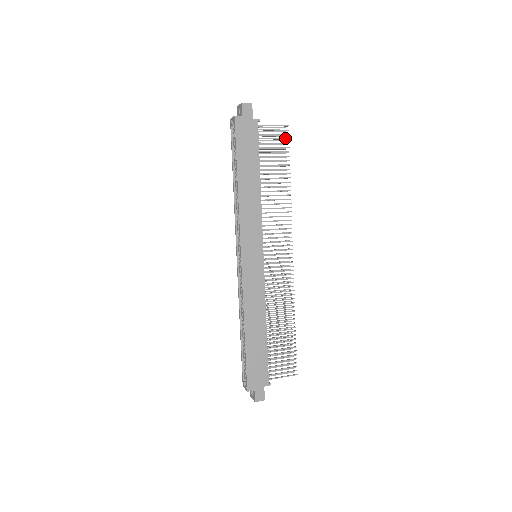
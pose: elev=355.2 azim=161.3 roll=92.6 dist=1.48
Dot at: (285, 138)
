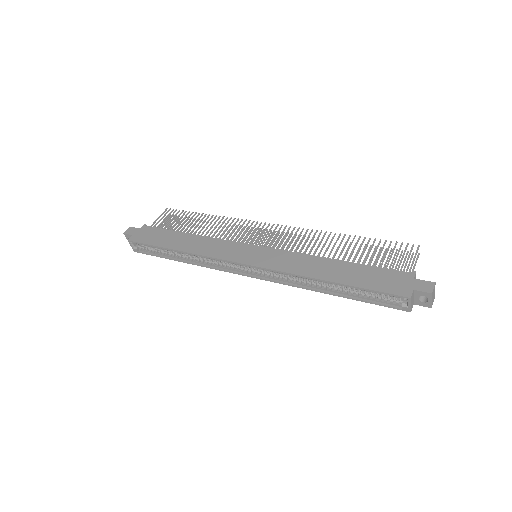
Dot at: (174, 212)
